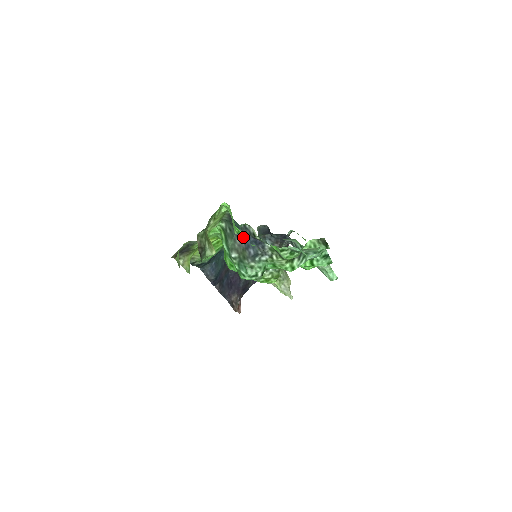
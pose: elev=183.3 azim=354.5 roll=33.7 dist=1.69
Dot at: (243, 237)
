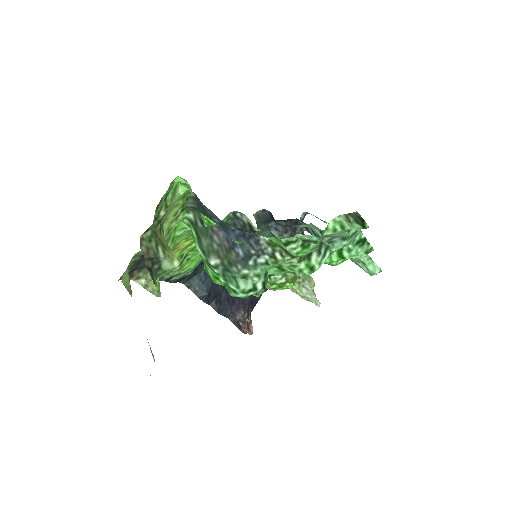
Dot at: (223, 231)
